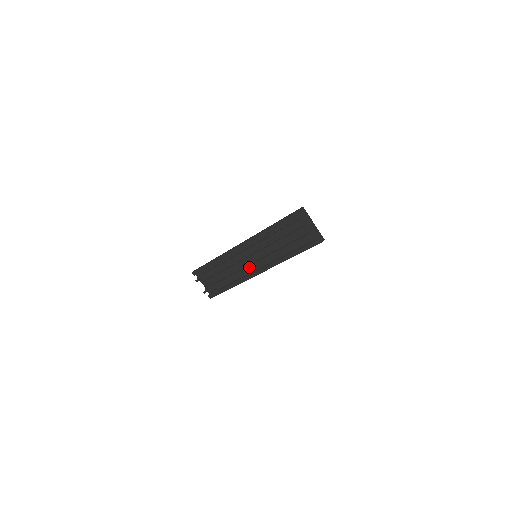
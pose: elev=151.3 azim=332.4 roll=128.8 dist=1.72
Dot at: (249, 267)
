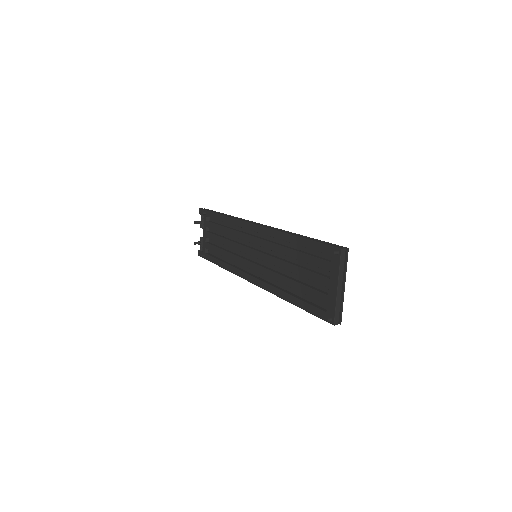
Dot at: (244, 261)
